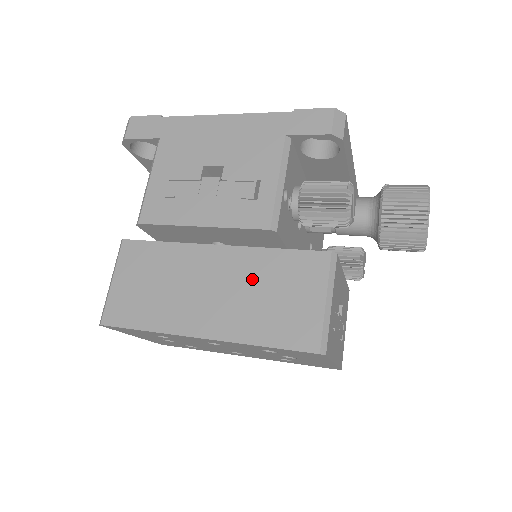
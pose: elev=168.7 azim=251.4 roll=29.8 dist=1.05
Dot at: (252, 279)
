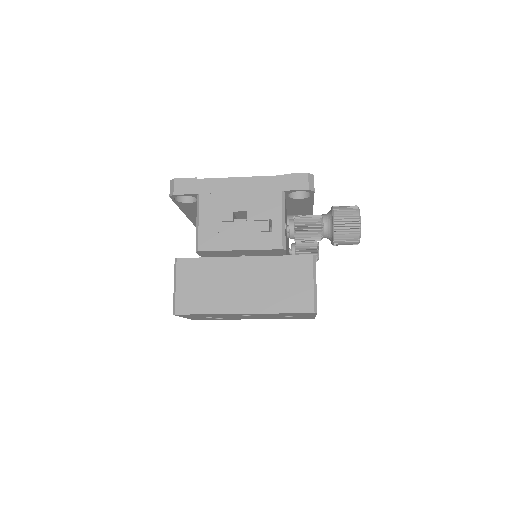
Dot at: (269, 275)
